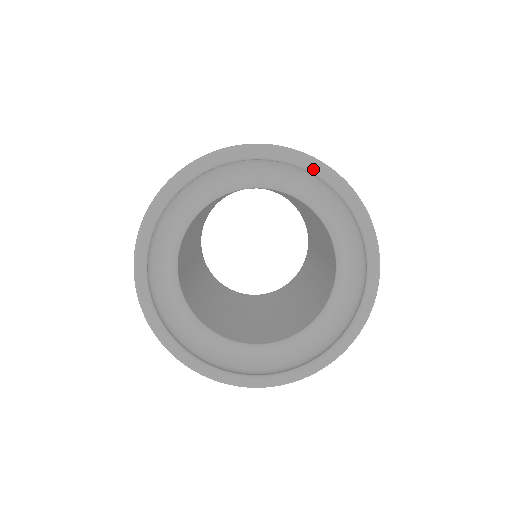
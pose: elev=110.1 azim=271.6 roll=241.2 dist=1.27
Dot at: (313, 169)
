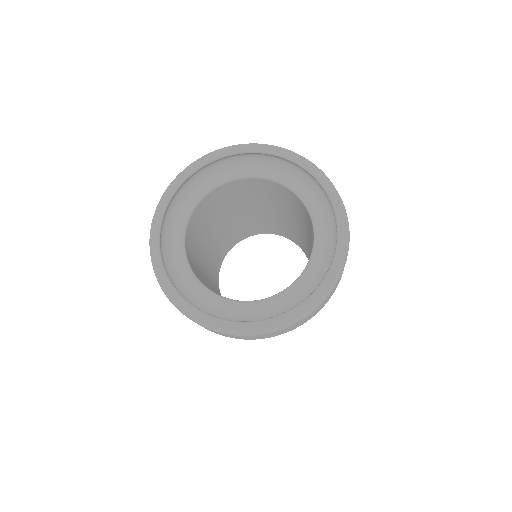
Dot at: (262, 149)
